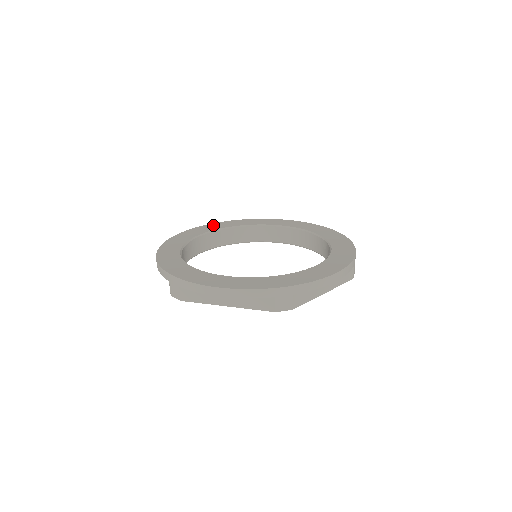
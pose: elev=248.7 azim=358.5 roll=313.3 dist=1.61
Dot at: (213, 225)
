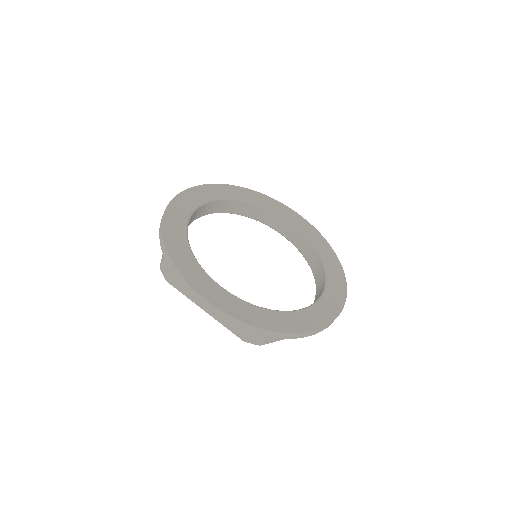
Dot at: (233, 189)
